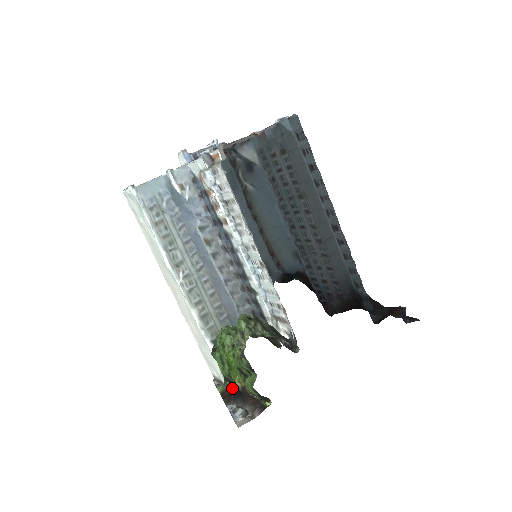
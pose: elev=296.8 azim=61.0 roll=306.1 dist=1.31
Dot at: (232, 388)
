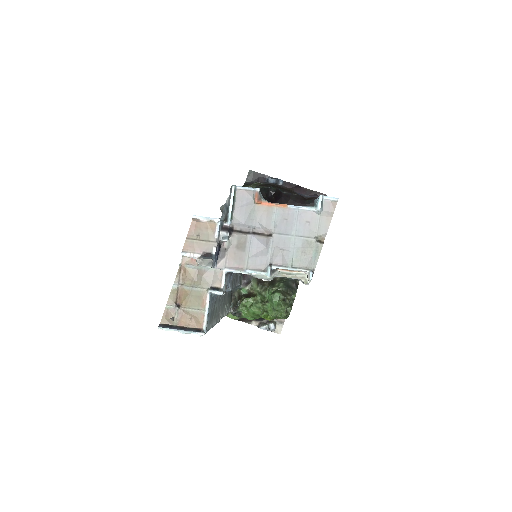
Dot at: occluded
